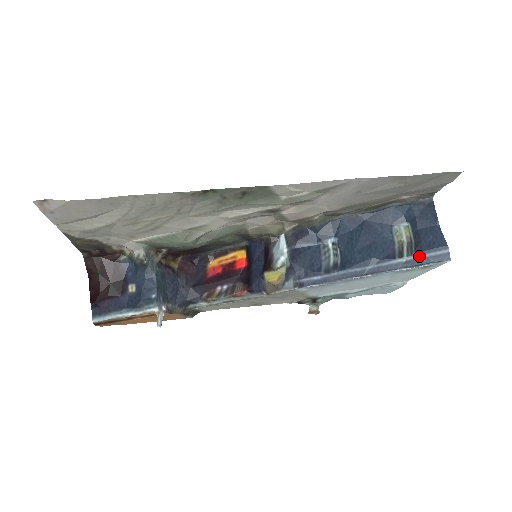
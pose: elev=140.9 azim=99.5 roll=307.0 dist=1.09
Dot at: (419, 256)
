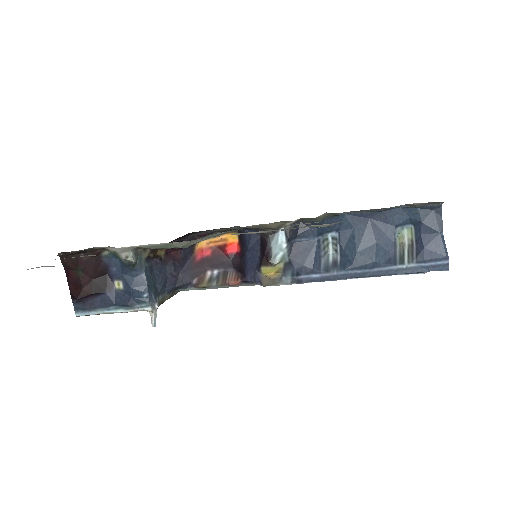
Dot at: (420, 264)
